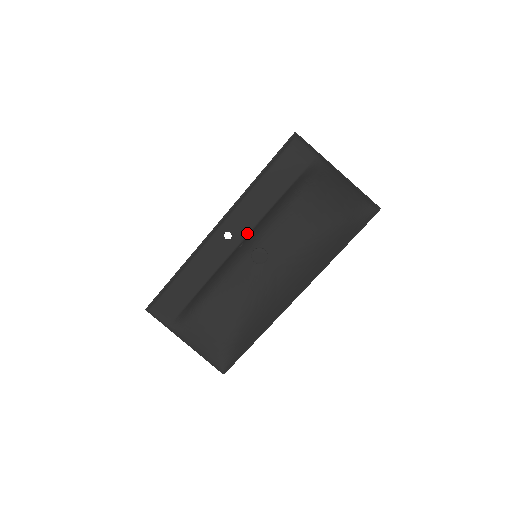
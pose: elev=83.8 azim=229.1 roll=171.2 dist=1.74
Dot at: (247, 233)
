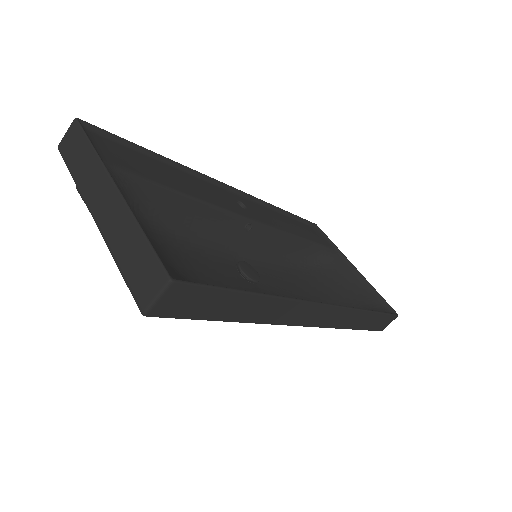
Dot at: (264, 223)
